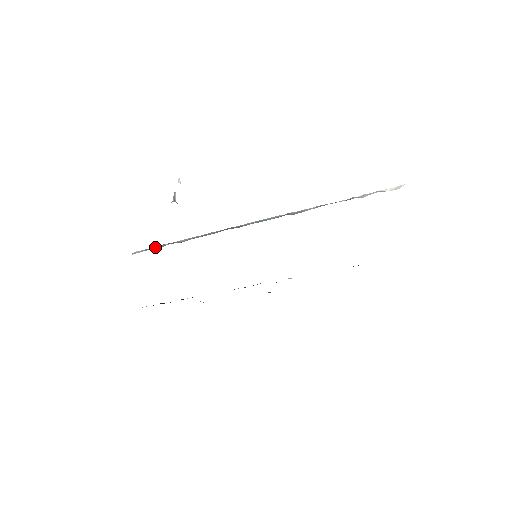
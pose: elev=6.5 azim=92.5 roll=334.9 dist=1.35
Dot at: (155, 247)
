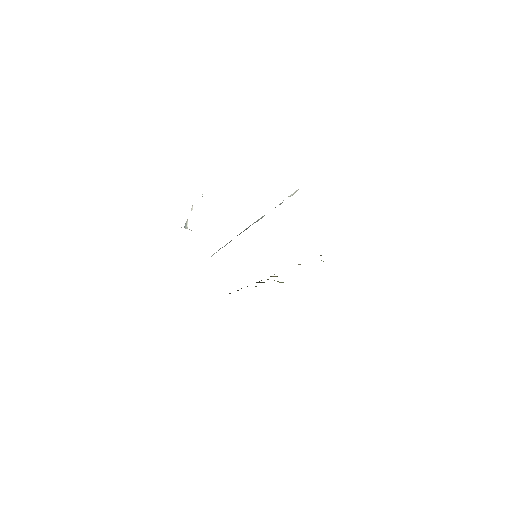
Dot at: occluded
